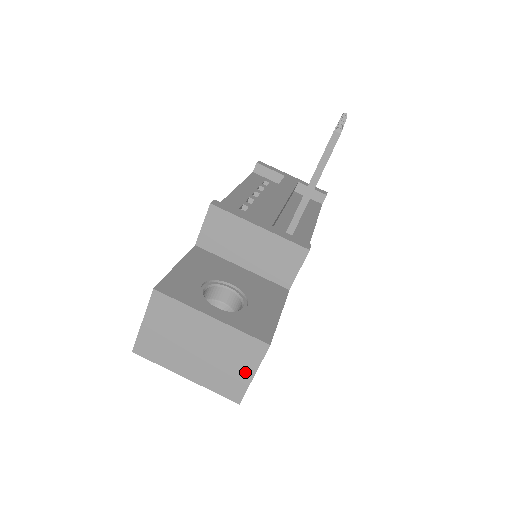
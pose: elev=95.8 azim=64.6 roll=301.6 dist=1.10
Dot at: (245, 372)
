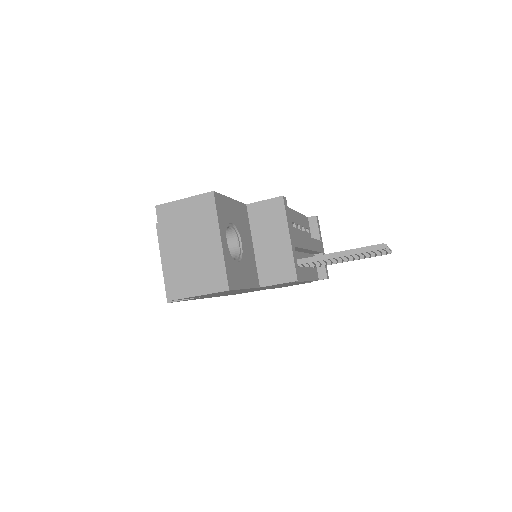
Dot at: (197, 288)
